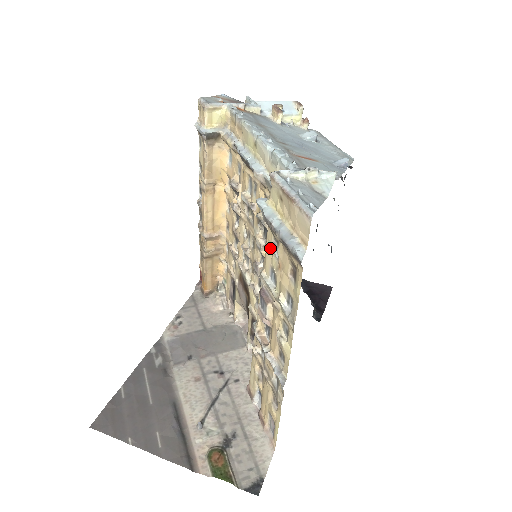
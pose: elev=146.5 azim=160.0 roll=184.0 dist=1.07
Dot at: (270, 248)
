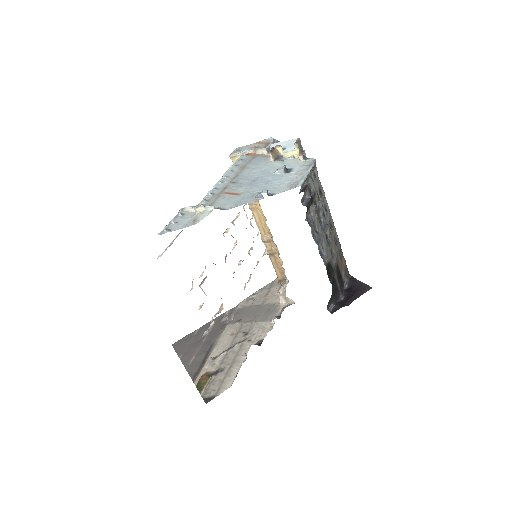
Dot at: occluded
